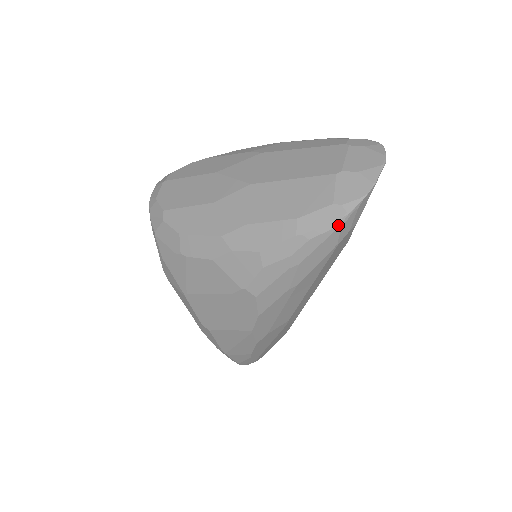
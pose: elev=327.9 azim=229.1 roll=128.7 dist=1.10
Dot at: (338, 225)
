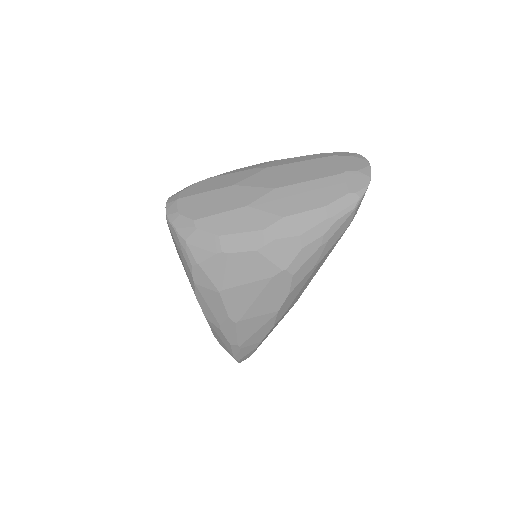
Dot at: (355, 207)
